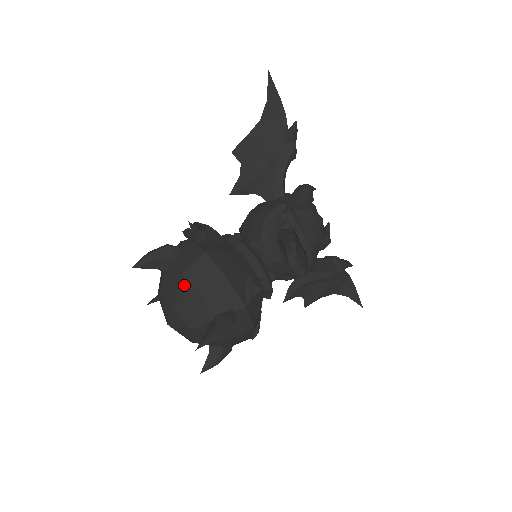
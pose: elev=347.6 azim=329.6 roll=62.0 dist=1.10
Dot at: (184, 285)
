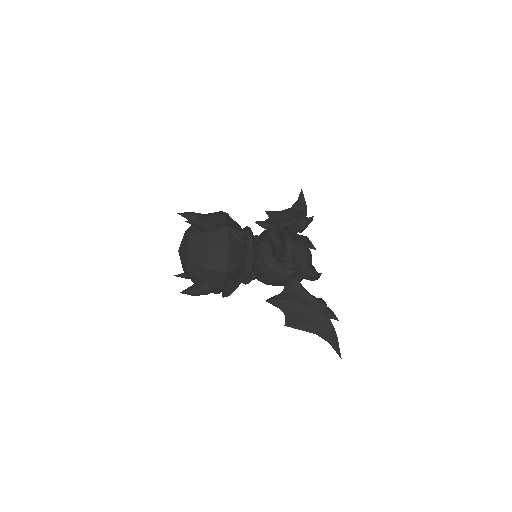
Dot at: (200, 218)
